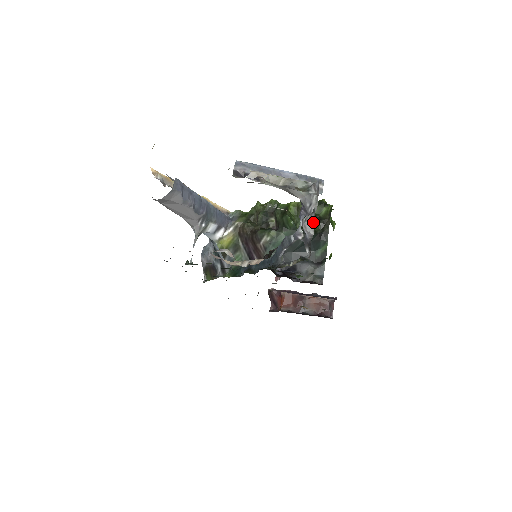
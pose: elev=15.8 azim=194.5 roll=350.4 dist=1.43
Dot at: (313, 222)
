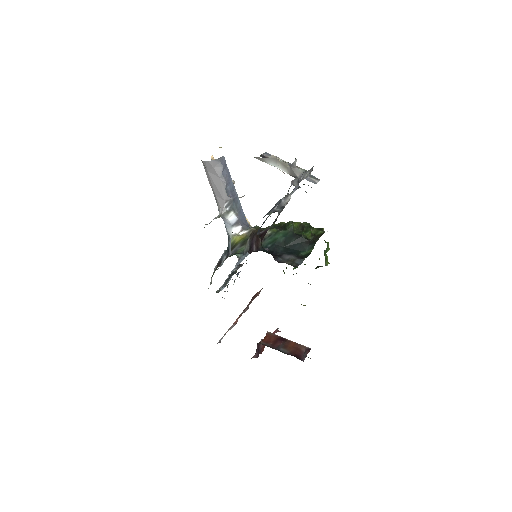
Dot at: (299, 180)
